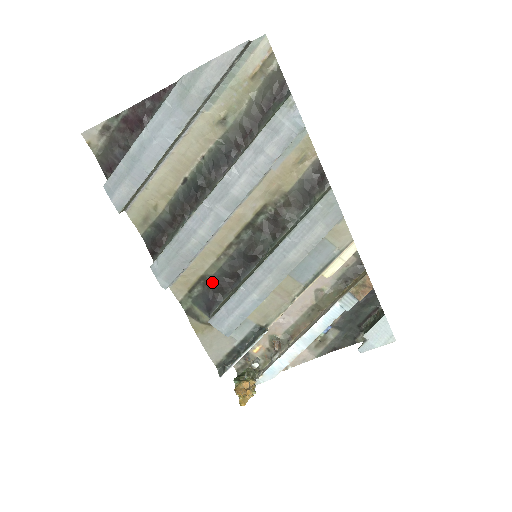
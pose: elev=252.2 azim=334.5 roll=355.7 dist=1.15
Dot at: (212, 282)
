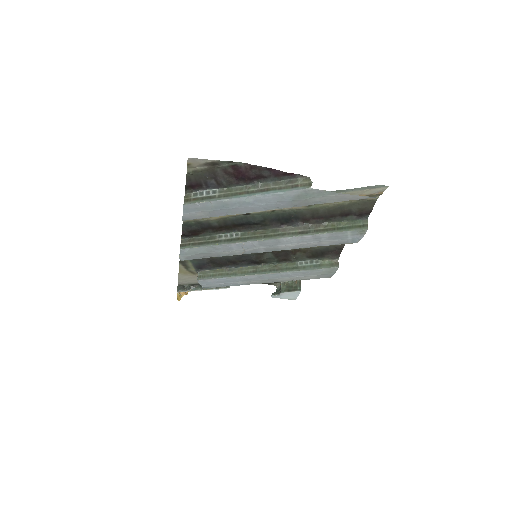
Dot at: (214, 258)
